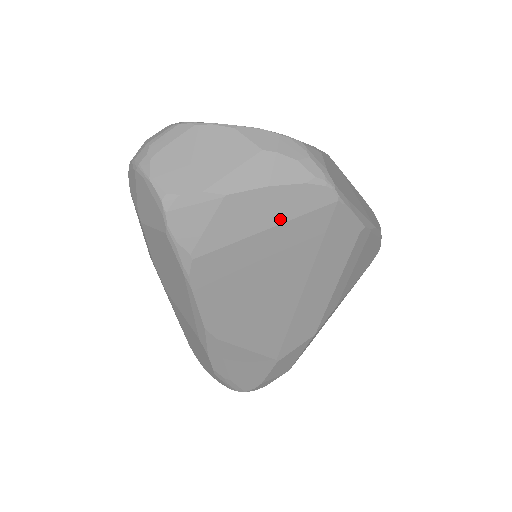
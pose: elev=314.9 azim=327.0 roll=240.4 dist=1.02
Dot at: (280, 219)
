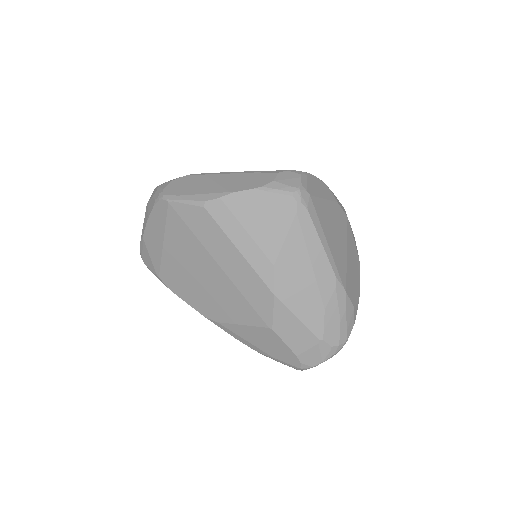
Dot at: (162, 232)
